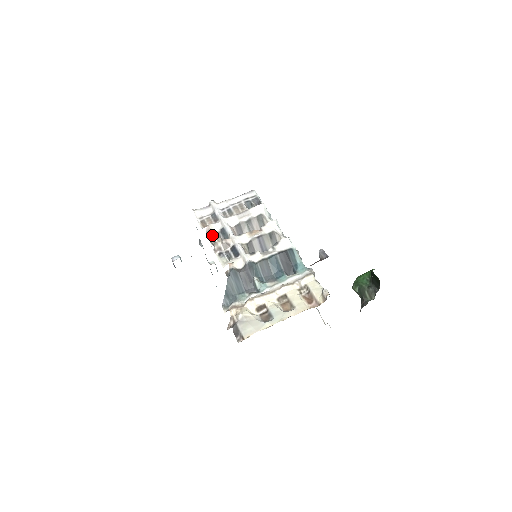
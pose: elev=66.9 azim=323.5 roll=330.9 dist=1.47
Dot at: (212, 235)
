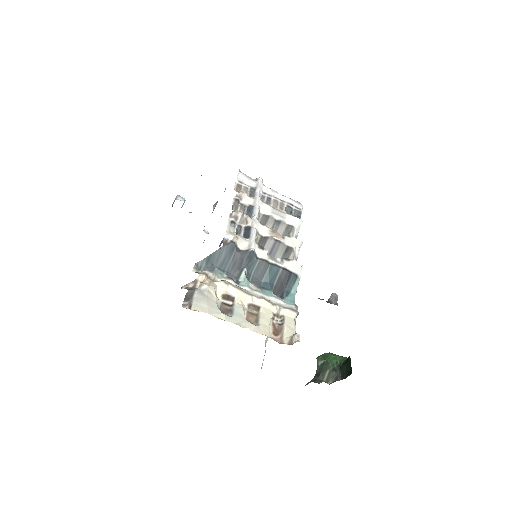
Dot at: (239, 202)
